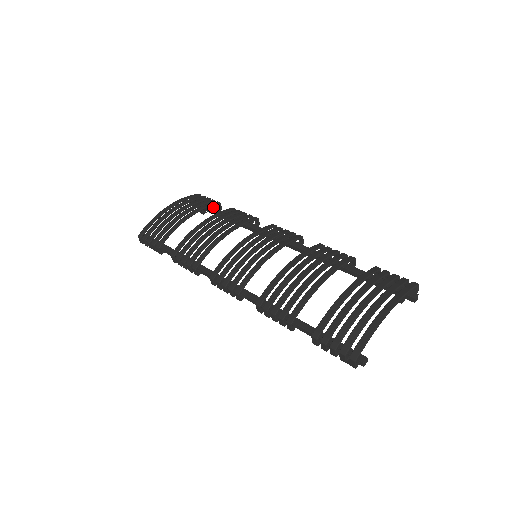
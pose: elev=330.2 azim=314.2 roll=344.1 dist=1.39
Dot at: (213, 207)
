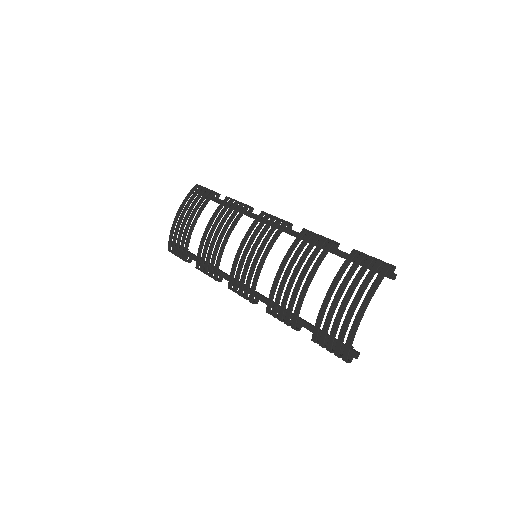
Dot at: occluded
